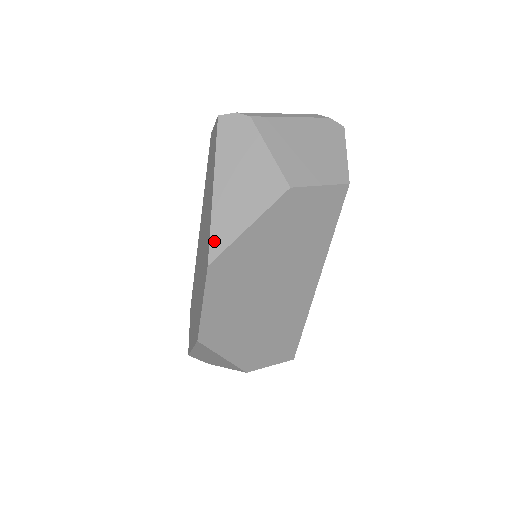
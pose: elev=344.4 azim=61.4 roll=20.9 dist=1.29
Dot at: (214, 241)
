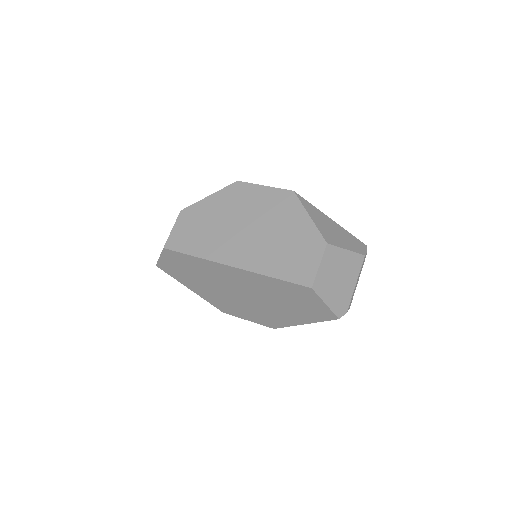
Dot at: occluded
